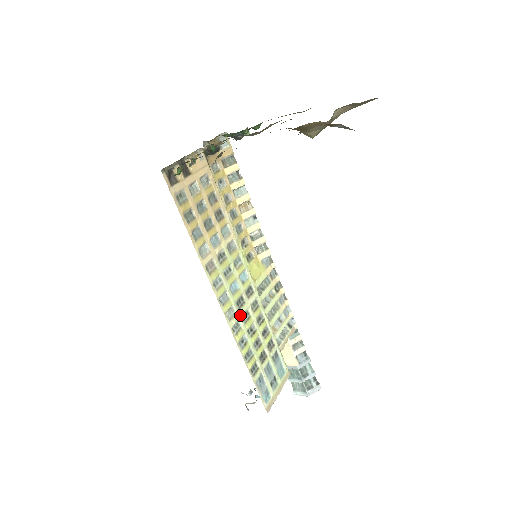
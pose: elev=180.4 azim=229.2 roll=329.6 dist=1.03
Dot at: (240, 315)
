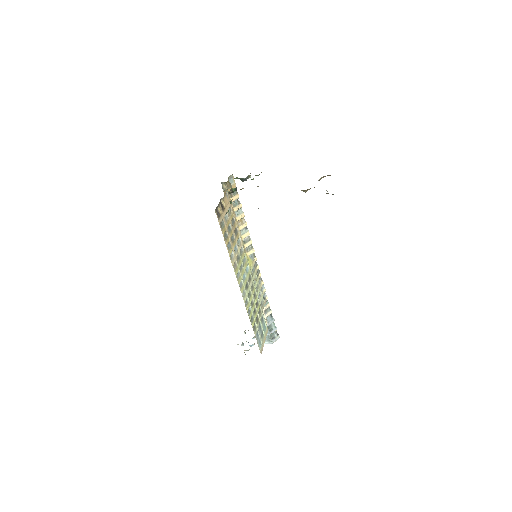
Dot at: (247, 294)
